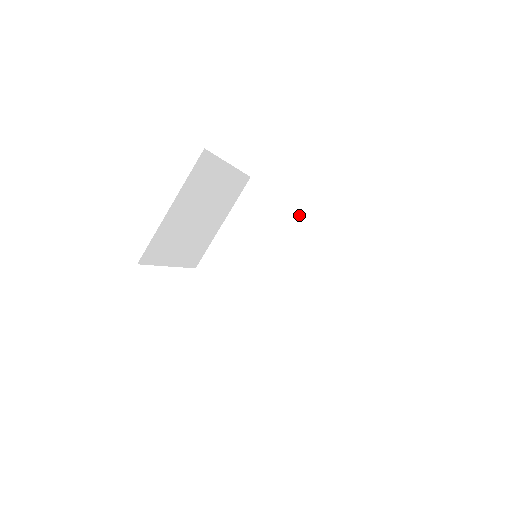
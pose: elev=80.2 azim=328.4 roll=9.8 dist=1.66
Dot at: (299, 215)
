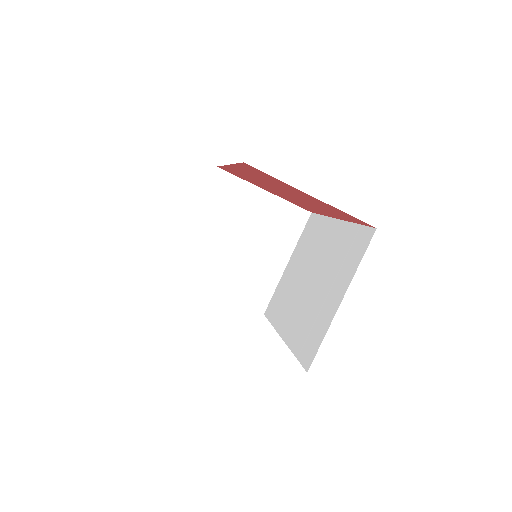
Dot at: (334, 226)
